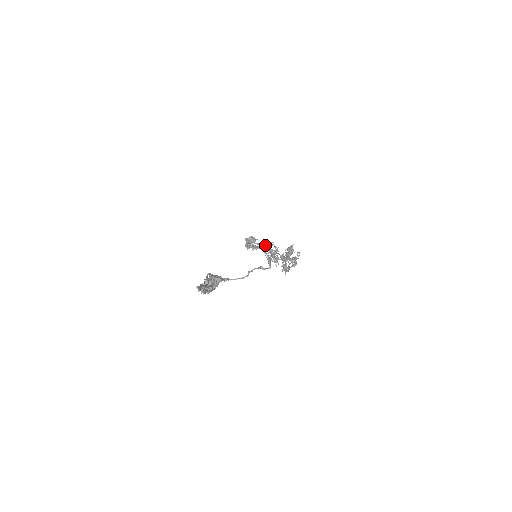
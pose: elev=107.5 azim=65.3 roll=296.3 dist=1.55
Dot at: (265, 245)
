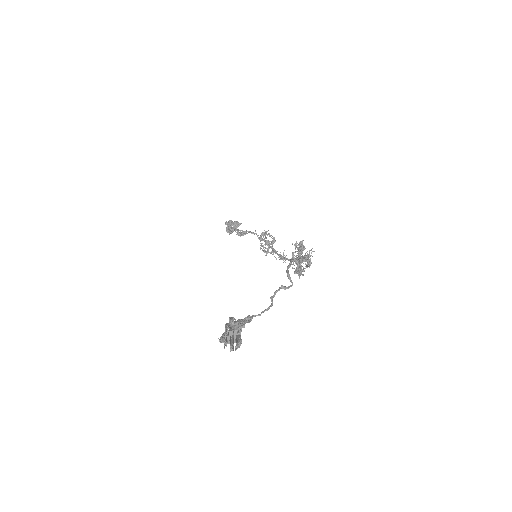
Dot at: occluded
